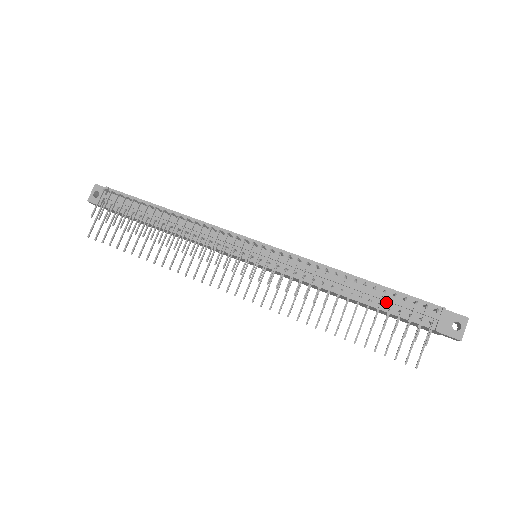
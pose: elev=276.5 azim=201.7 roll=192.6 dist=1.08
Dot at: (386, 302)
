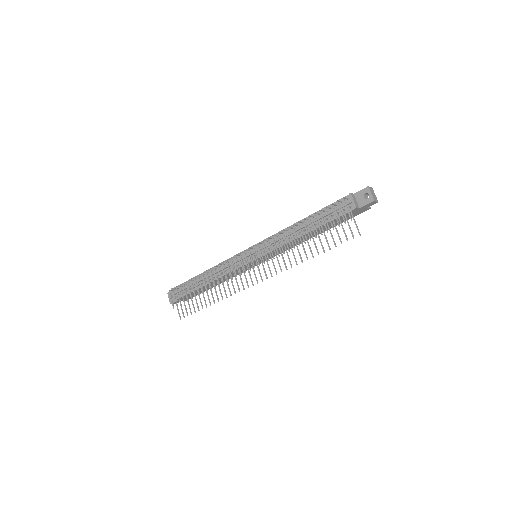
Dot at: (324, 218)
